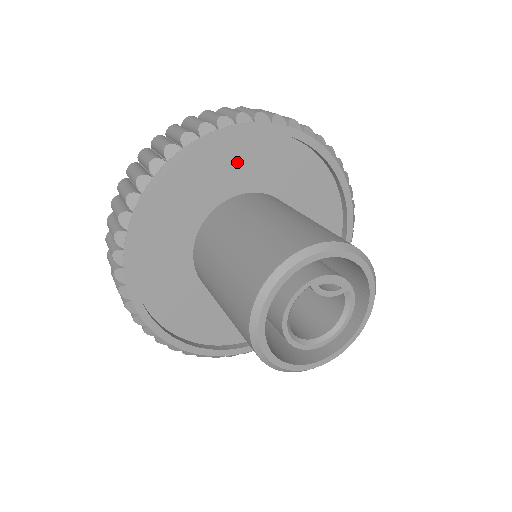
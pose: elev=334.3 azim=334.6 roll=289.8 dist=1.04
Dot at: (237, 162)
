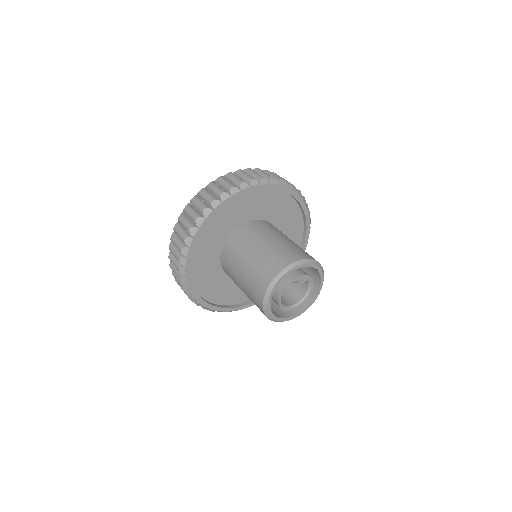
Dot at: (235, 211)
